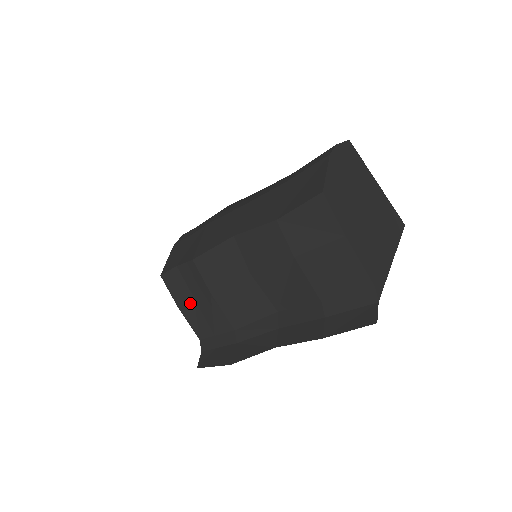
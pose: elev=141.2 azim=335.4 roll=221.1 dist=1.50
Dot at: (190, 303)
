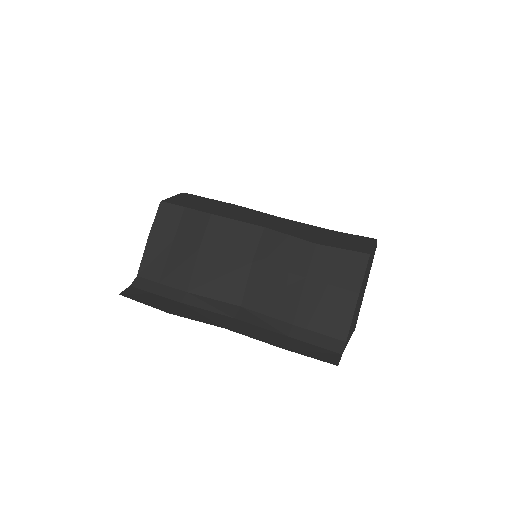
Dot at: (164, 242)
